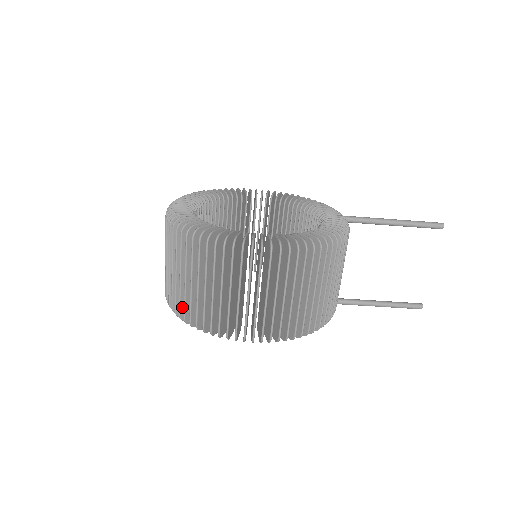
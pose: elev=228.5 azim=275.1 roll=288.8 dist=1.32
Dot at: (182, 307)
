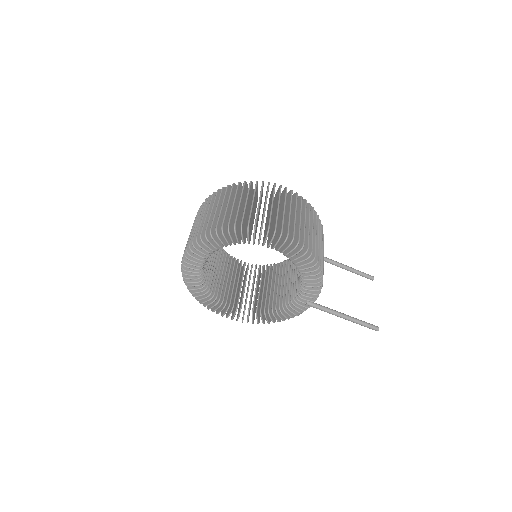
Dot at: (219, 225)
